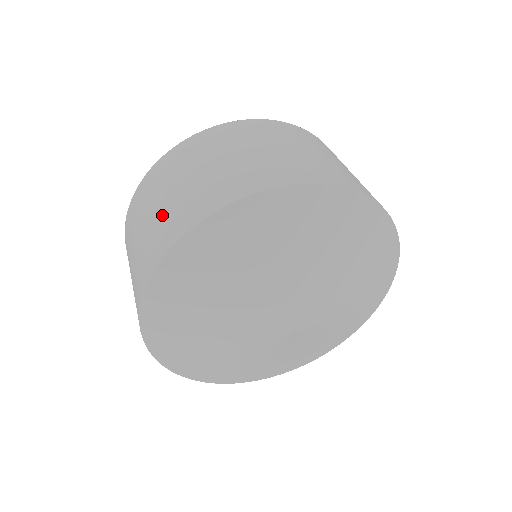
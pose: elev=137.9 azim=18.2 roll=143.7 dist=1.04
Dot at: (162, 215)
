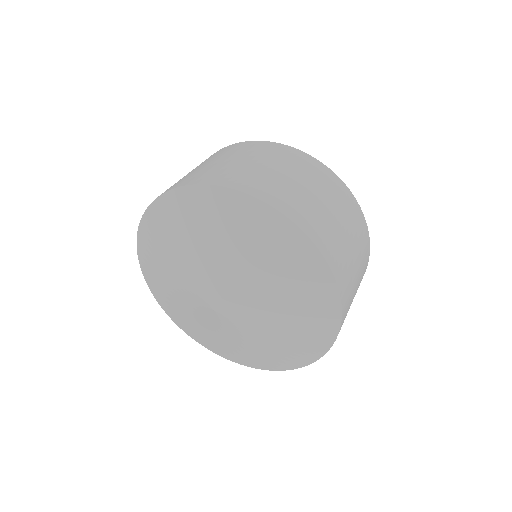
Dot at: (227, 166)
